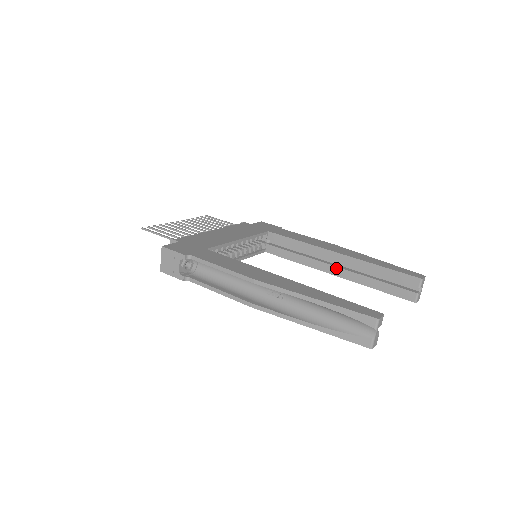
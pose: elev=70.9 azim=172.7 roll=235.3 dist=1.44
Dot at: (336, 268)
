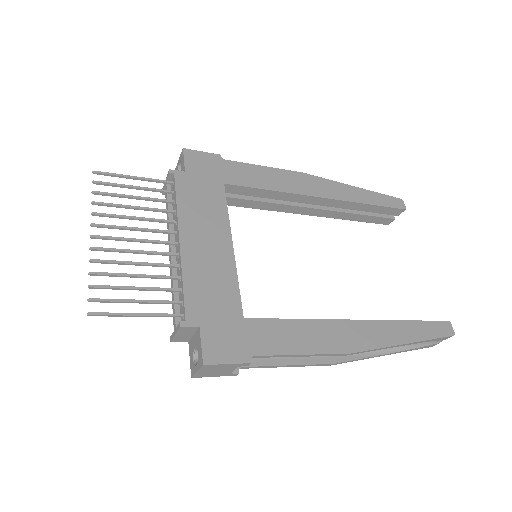
Dot at: (316, 210)
